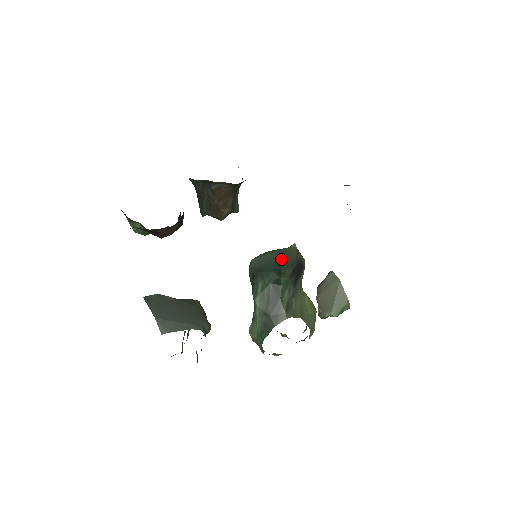
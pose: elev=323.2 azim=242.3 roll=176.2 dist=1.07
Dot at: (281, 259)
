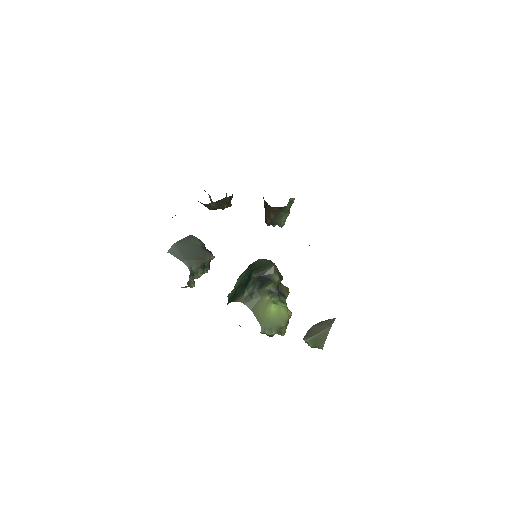
Dot at: (261, 267)
